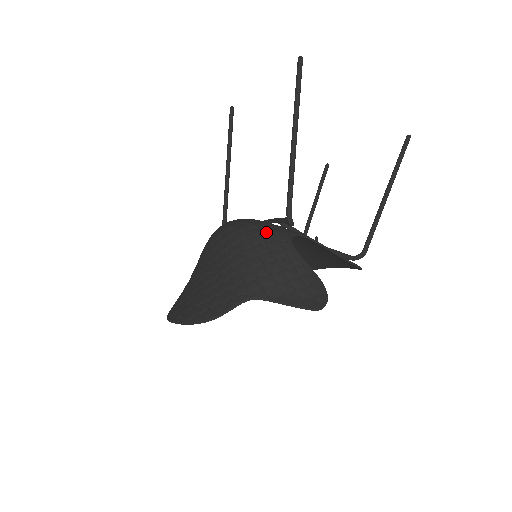
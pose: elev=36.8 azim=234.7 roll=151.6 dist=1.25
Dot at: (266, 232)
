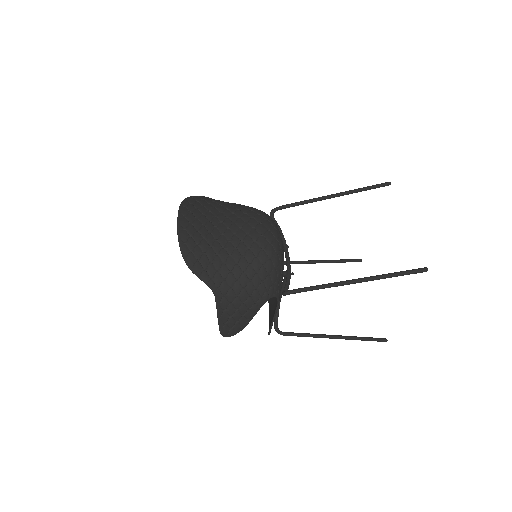
Dot at: (272, 277)
